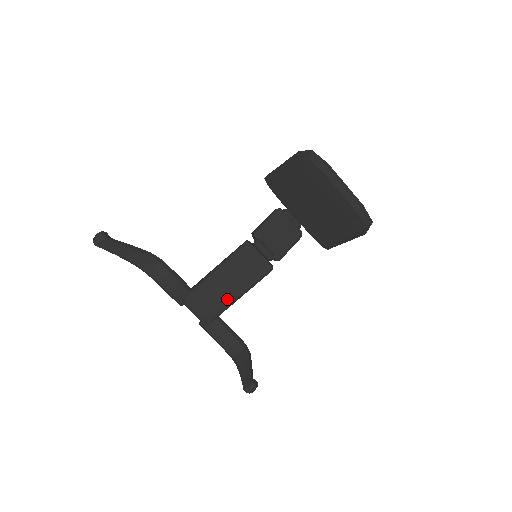
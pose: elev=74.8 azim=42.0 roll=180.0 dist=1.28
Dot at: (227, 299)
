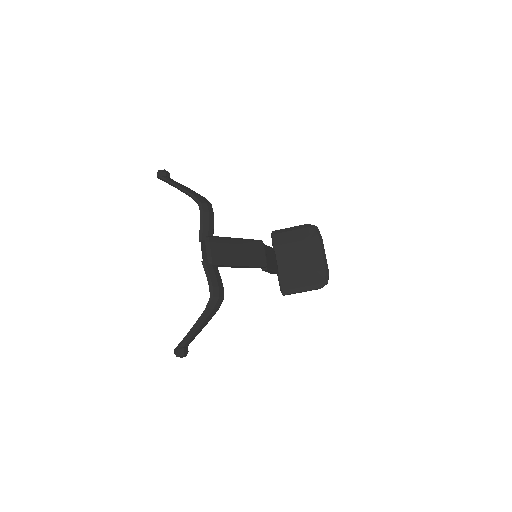
Dot at: (233, 259)
